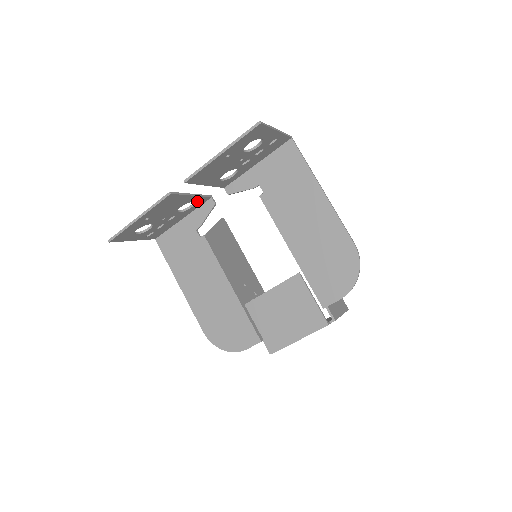
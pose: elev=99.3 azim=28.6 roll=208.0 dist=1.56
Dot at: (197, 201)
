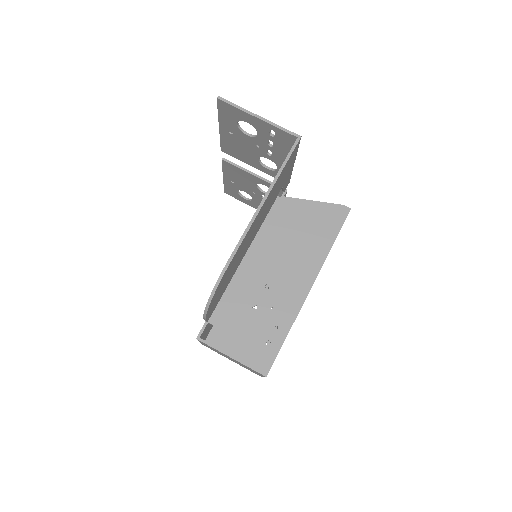
Dot at: occluded
